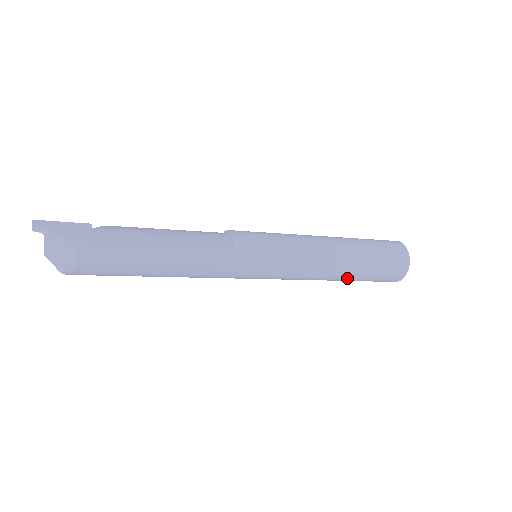
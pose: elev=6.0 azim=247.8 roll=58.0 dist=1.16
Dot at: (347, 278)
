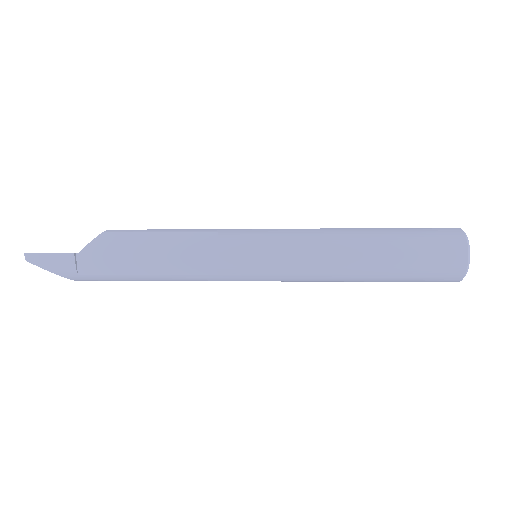
Dot at: occluded
